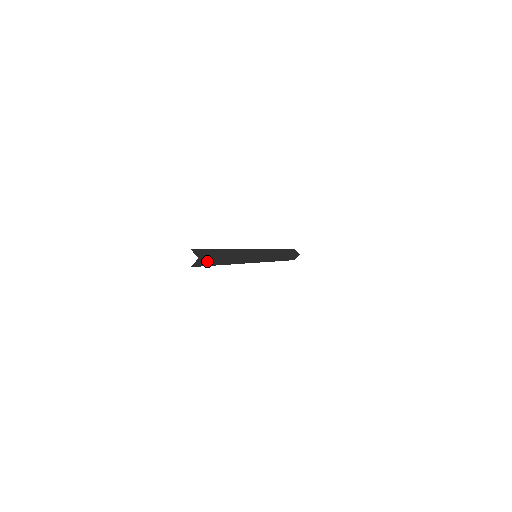
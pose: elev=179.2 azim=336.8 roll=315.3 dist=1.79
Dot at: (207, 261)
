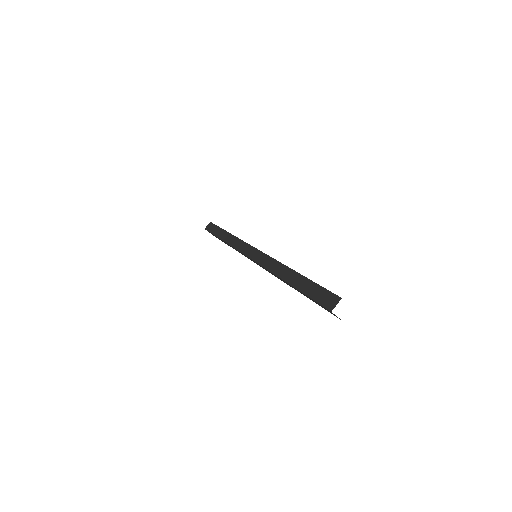
Dot at: occluded
